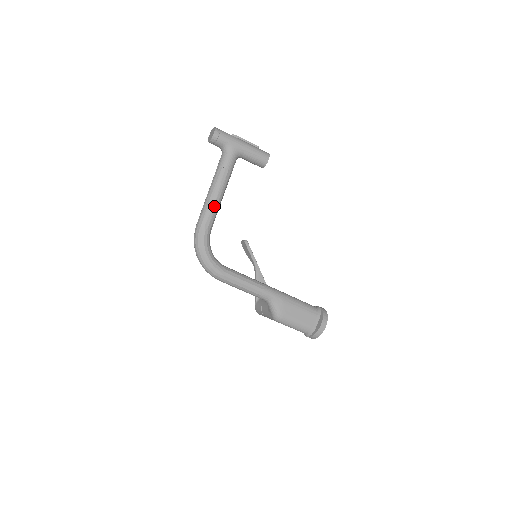
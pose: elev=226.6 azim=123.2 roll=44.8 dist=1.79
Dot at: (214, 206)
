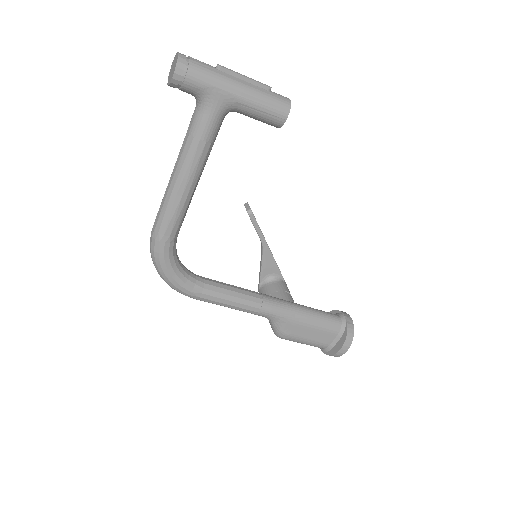
Dot at: (179, 204)
